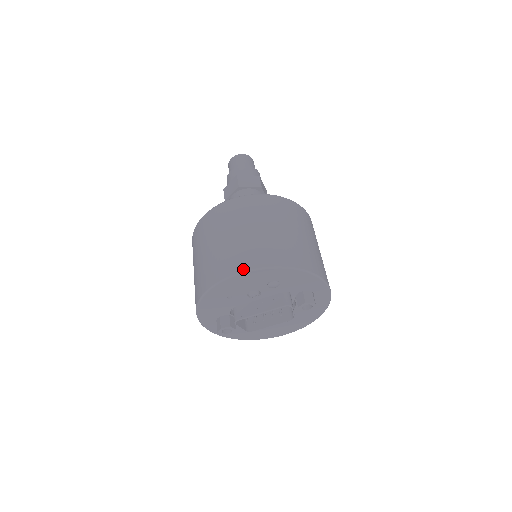
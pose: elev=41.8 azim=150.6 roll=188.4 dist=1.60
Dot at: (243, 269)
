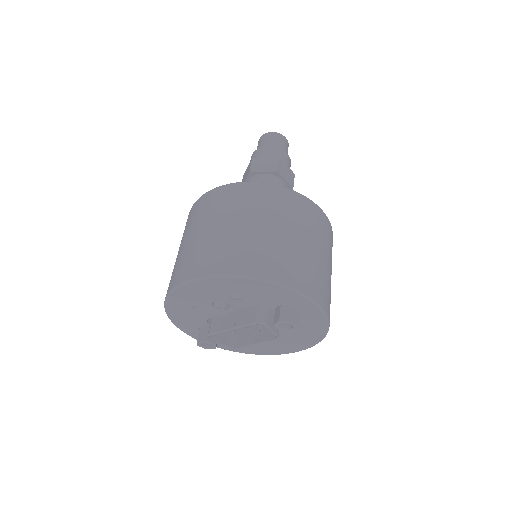
Dot at: (191, 277)
